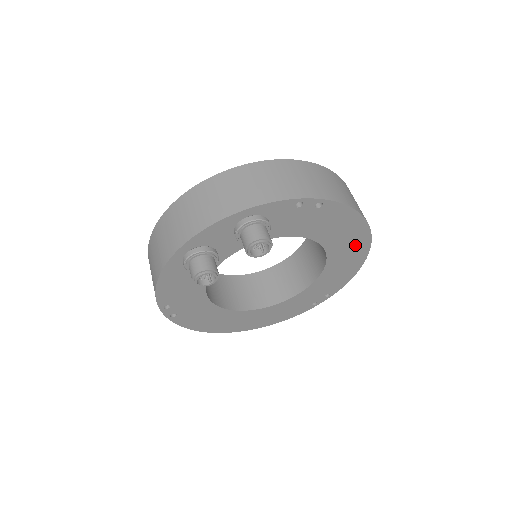
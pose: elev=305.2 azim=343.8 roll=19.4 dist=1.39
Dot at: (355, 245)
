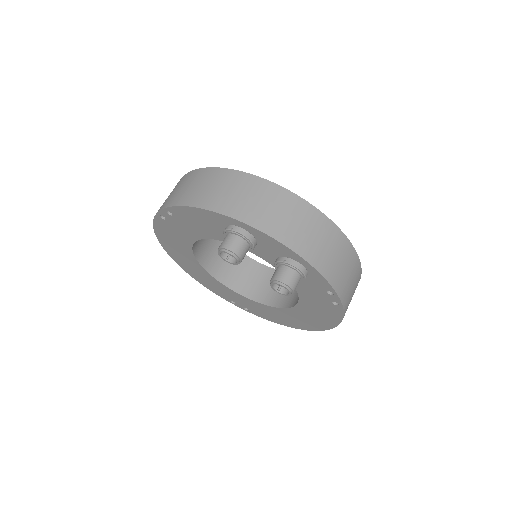
Dot at: (307, 322)
